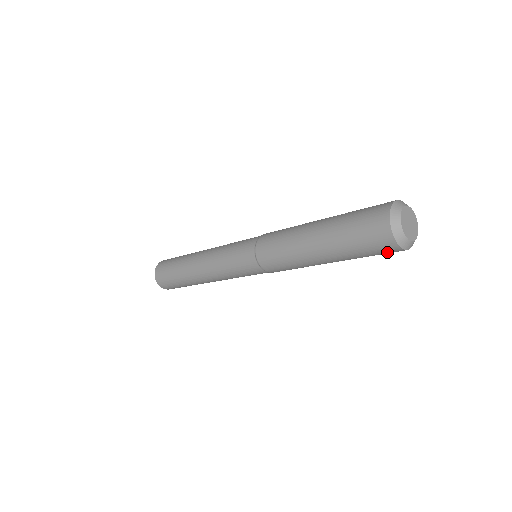
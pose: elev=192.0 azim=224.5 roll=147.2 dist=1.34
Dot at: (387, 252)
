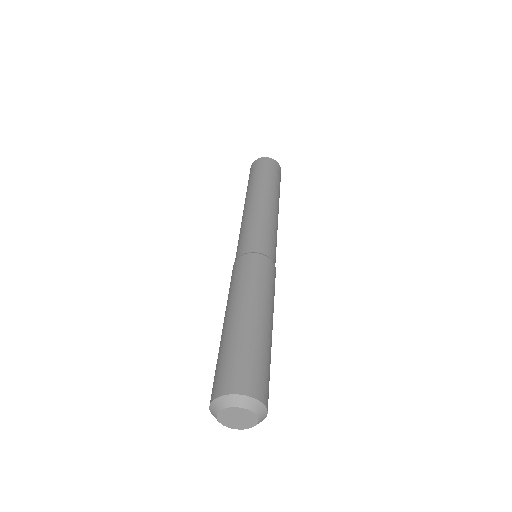
Dot at: occluded
